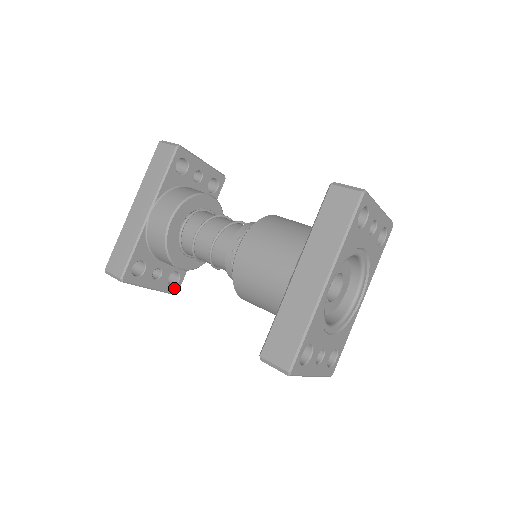
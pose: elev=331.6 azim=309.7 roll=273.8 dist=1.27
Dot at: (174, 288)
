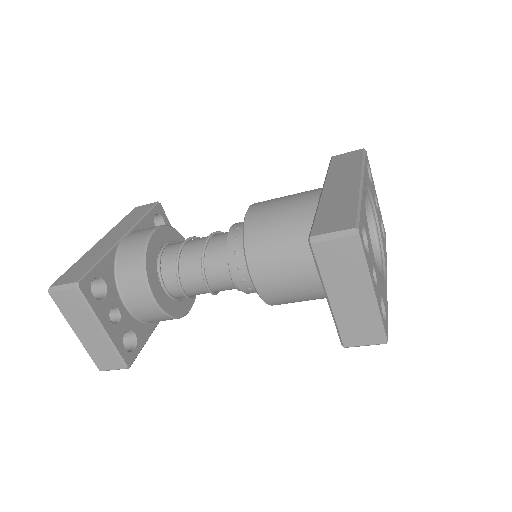
Dot at: (127, 355)
